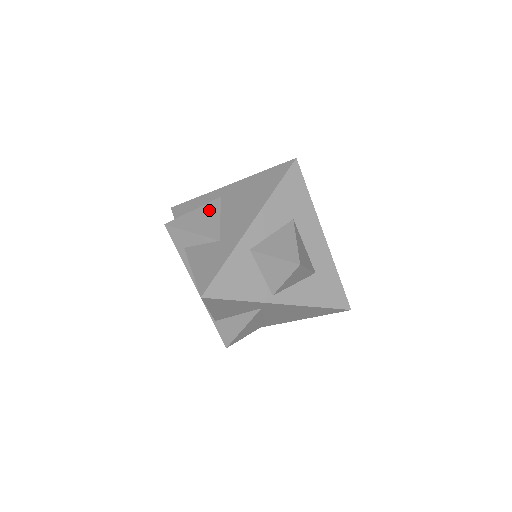
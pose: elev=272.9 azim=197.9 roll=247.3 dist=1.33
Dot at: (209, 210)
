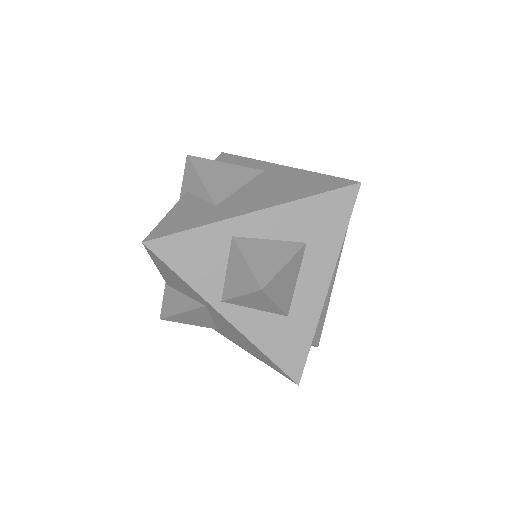
Dot at: (239, 173)
